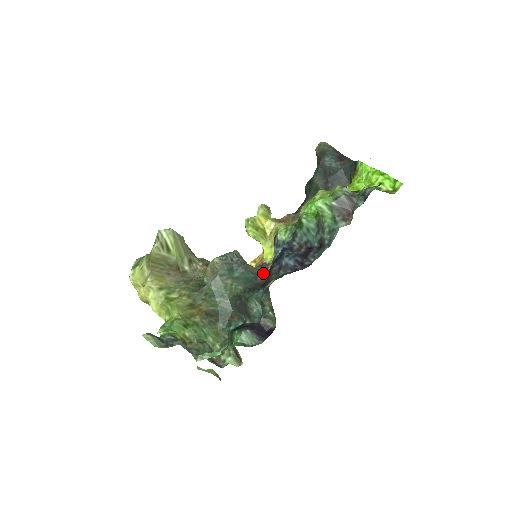
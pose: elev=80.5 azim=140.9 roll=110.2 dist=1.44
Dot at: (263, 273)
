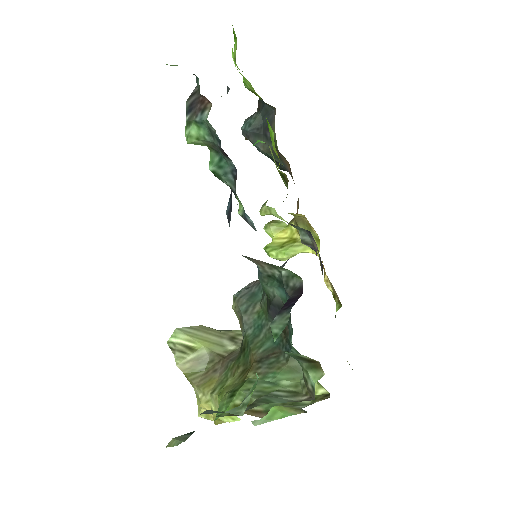
Dot at: occluded
